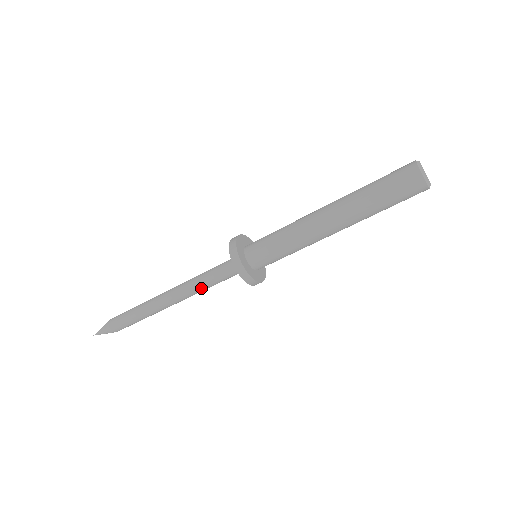
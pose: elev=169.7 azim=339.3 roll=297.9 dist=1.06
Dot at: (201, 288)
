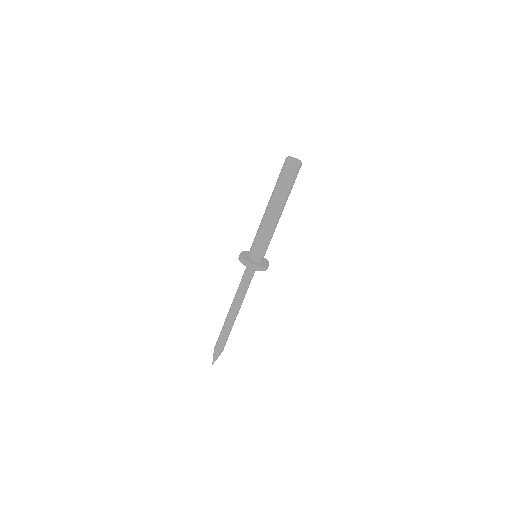
Dot at: (244, 293)
